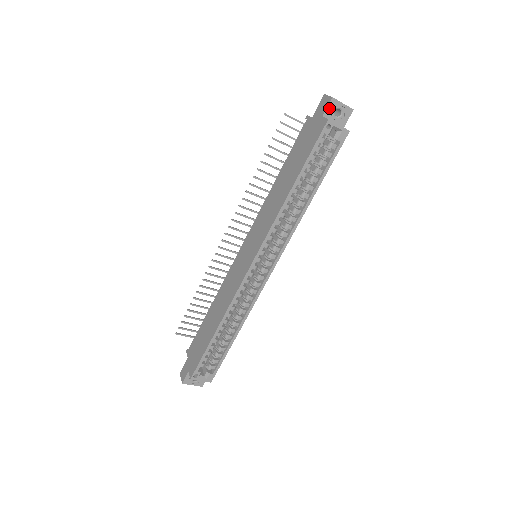
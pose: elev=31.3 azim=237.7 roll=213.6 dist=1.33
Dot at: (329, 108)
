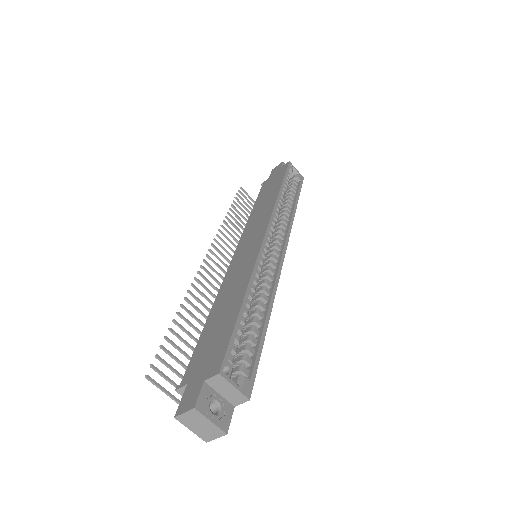
Dot at: occluded
